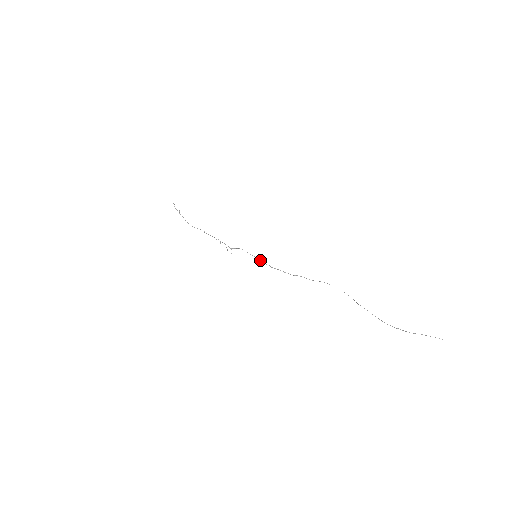
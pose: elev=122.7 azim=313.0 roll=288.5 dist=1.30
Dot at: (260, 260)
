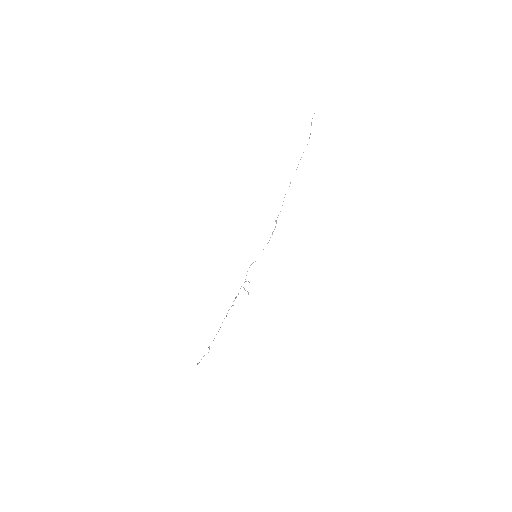
Dot at: occluded
